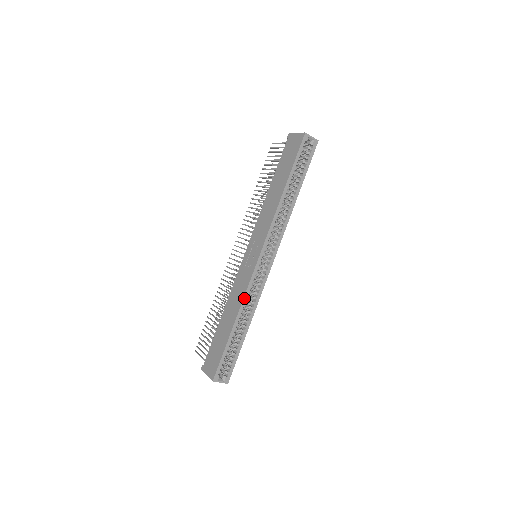
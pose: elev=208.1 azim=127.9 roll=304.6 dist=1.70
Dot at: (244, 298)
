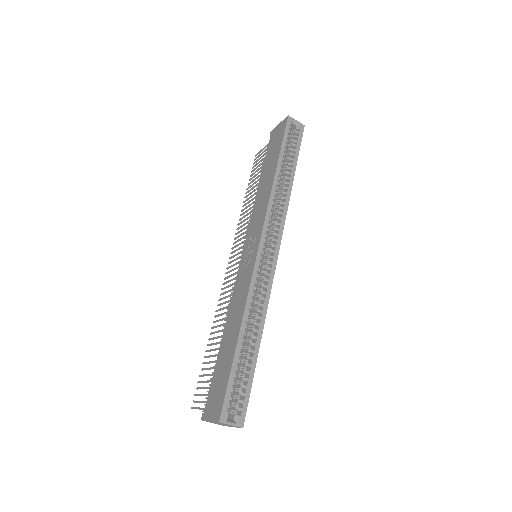
Dot at: (248, 297)
